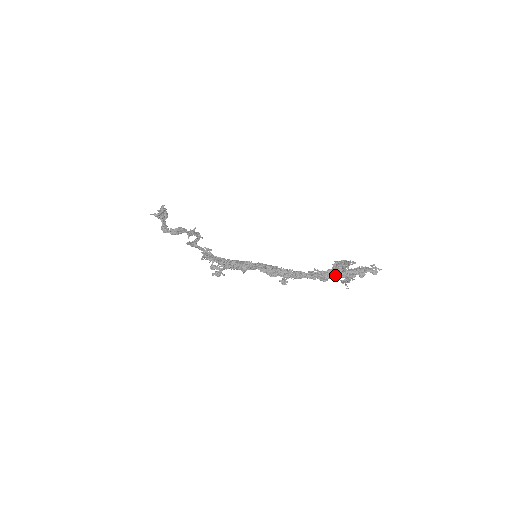
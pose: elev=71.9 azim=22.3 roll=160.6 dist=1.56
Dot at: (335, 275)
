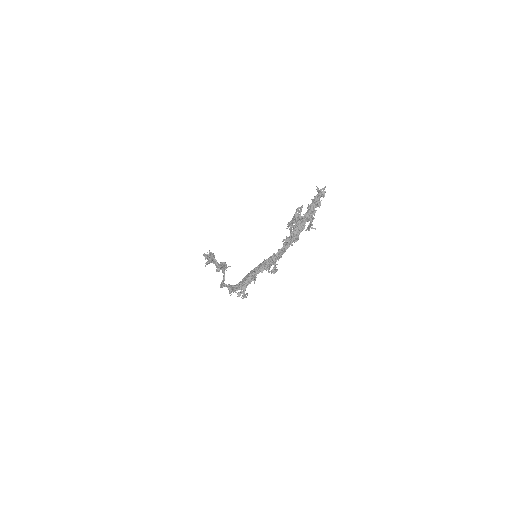
Dot at: (301, 227)
